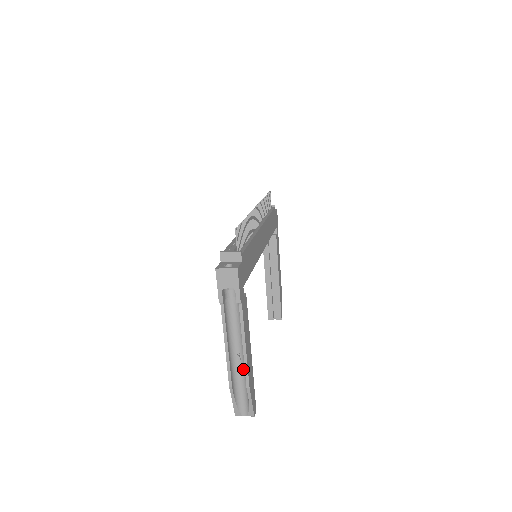
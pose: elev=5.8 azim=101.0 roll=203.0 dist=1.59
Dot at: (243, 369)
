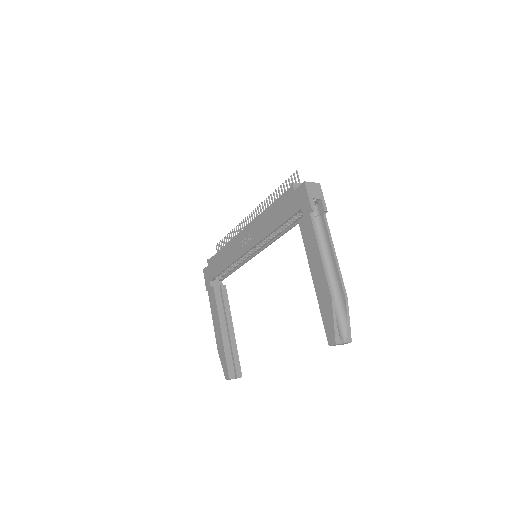
Dot at: (332, 287)
